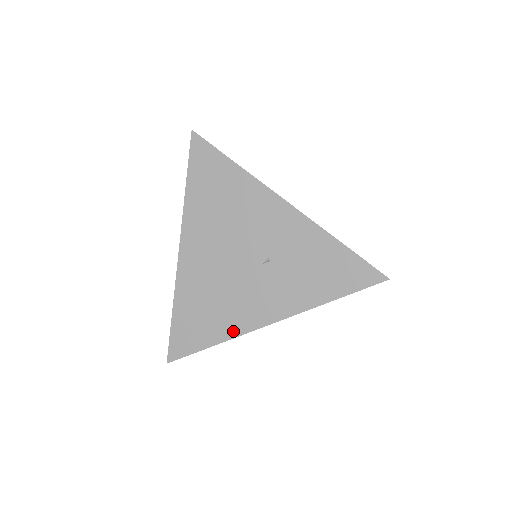
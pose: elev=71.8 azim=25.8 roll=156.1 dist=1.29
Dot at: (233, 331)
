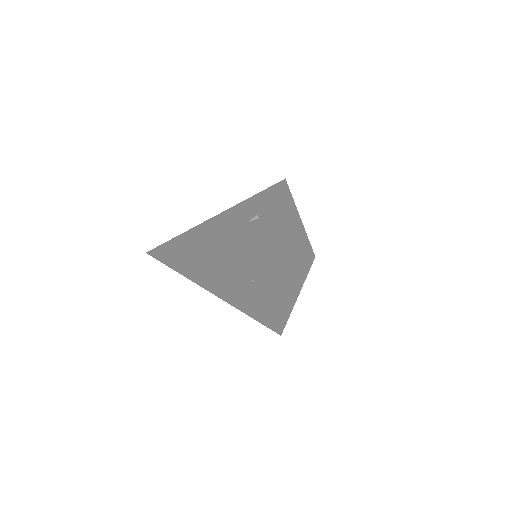
Dot at: (285, 314)
